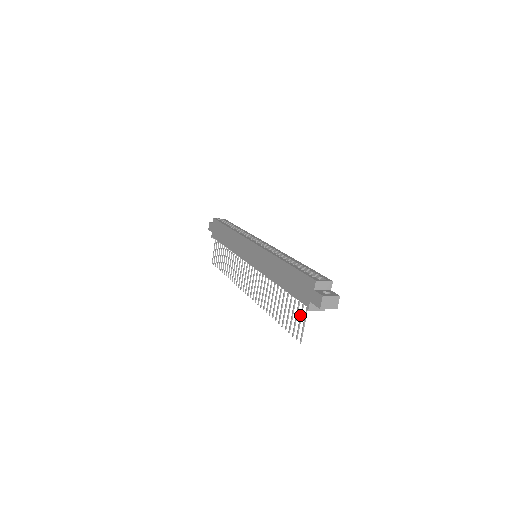
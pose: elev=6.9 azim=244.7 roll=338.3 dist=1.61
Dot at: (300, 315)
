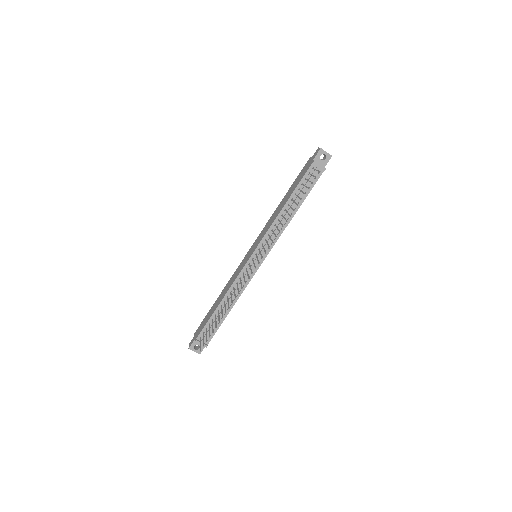
Dot at: (311, 175)
